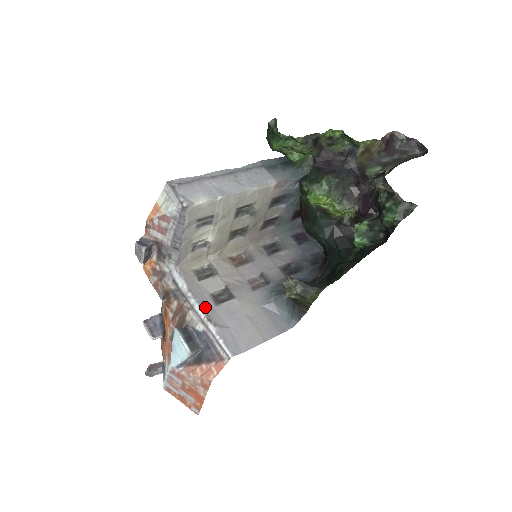
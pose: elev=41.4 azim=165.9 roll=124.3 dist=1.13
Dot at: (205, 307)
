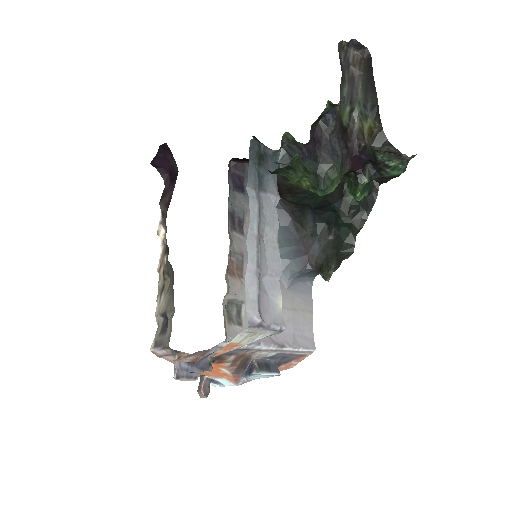
Dot at: (271, 342)
